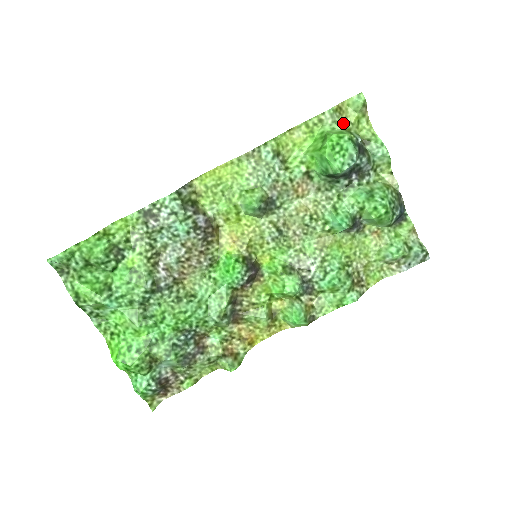
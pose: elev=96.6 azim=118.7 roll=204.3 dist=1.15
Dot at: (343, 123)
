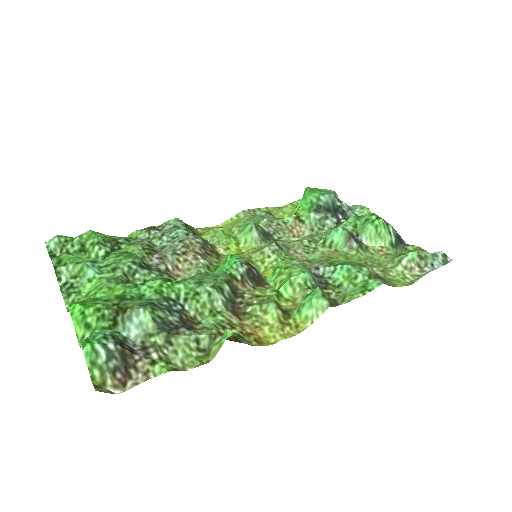
Dot at: occluded
